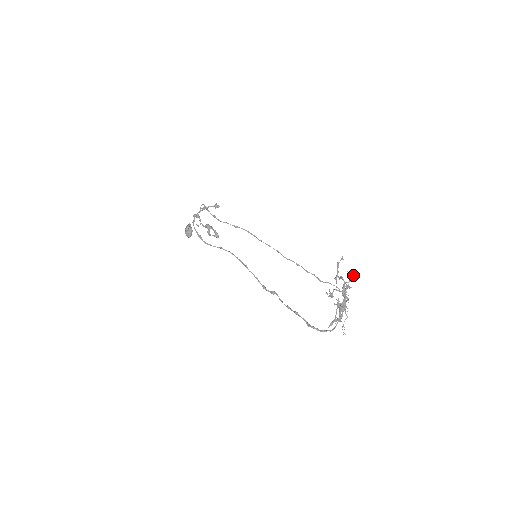
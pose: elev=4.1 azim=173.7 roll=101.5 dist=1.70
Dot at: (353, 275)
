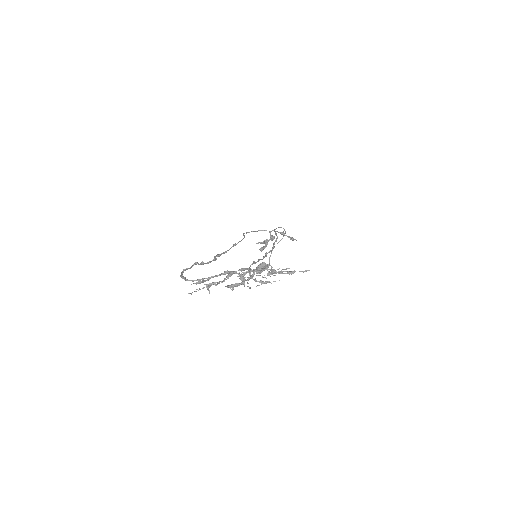
Dot at: occluded
